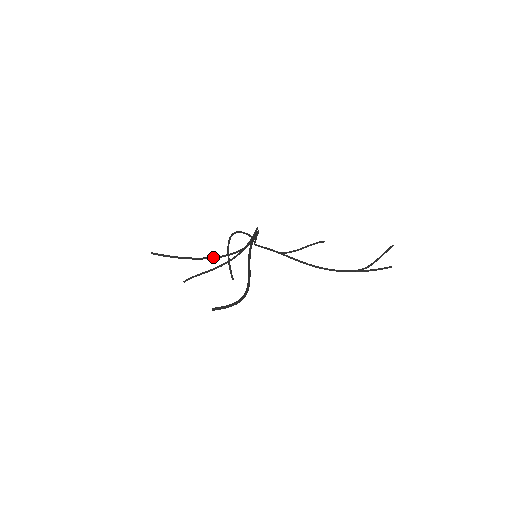
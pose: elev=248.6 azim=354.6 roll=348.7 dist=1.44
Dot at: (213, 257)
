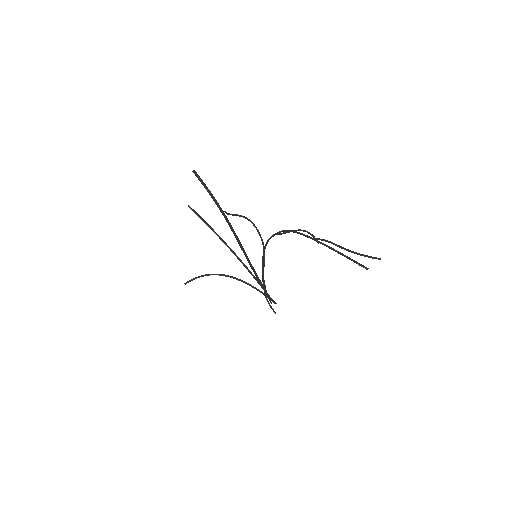
Dot at: (224, 241)
